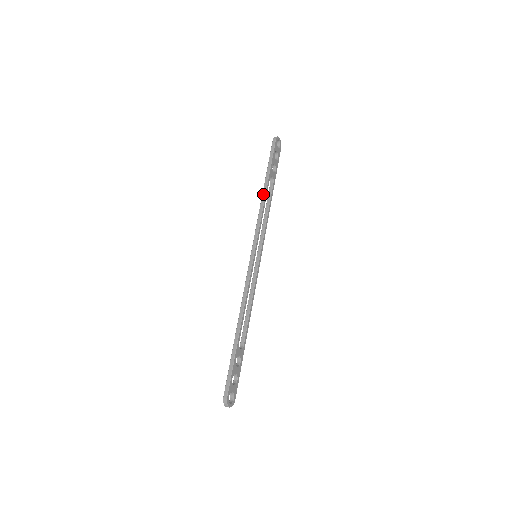
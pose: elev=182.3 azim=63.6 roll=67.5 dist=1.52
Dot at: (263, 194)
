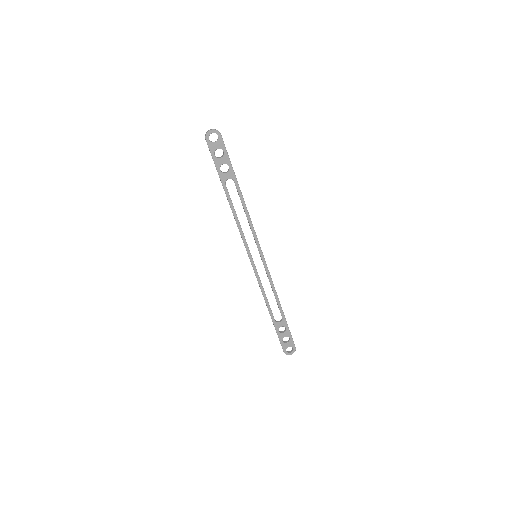
Dot at: occluded
